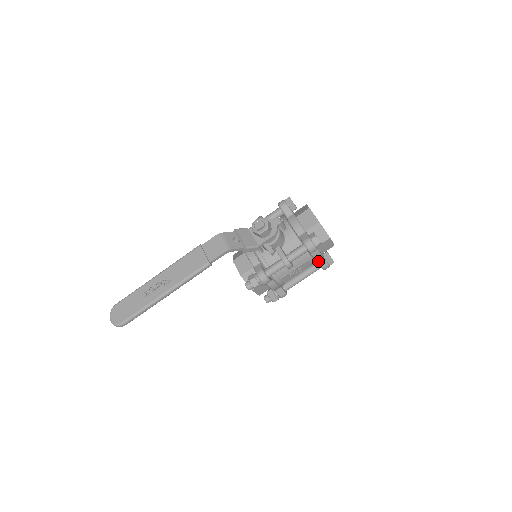
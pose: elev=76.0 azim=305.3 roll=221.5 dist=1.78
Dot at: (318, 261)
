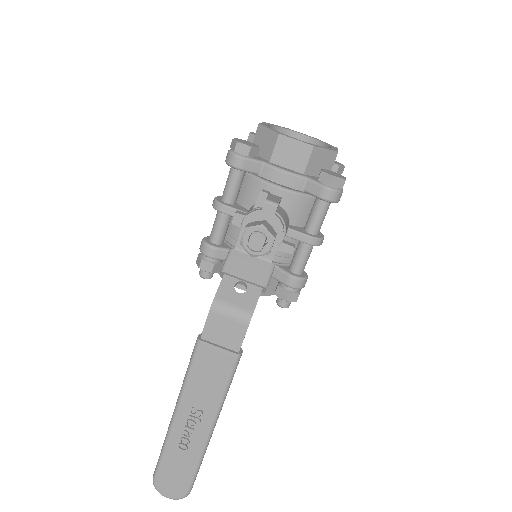
Dot at: occluded
